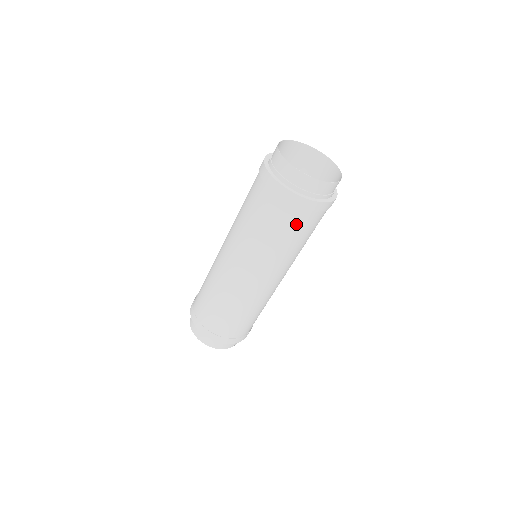
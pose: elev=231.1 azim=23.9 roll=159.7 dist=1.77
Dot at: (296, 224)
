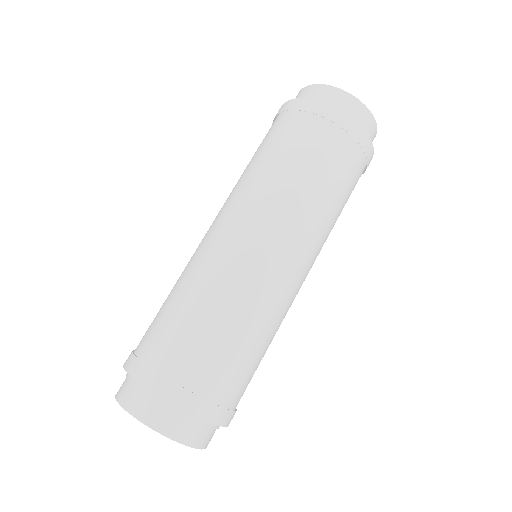
Dot at: (353, 181)
